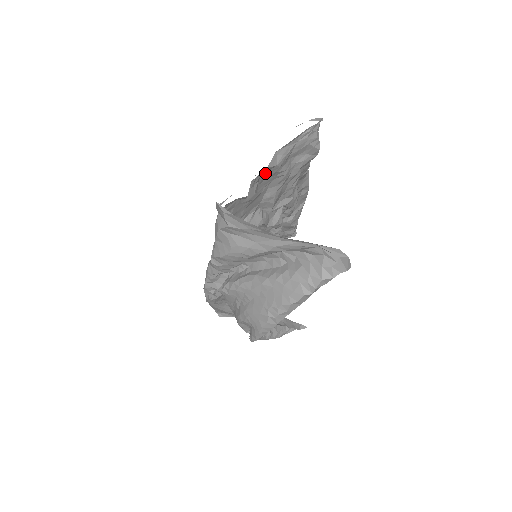
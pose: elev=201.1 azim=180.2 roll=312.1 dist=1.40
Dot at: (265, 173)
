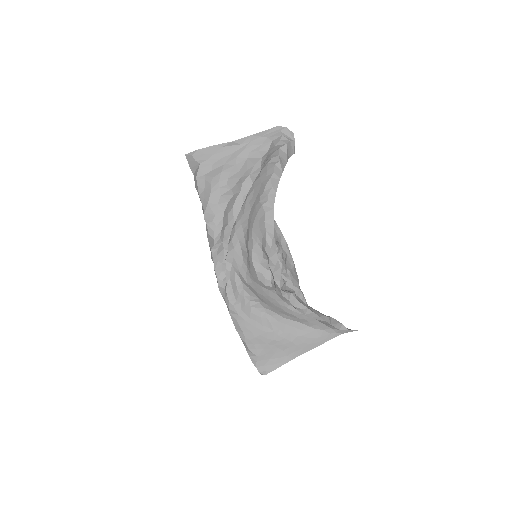
Dot at: occluded
